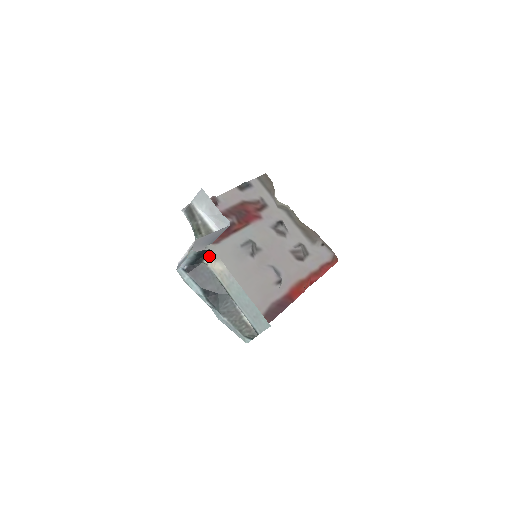
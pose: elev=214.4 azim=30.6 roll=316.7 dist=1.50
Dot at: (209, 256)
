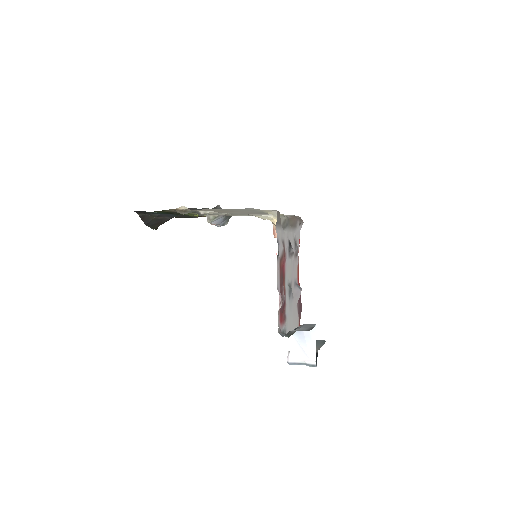
Dot at: occluded
